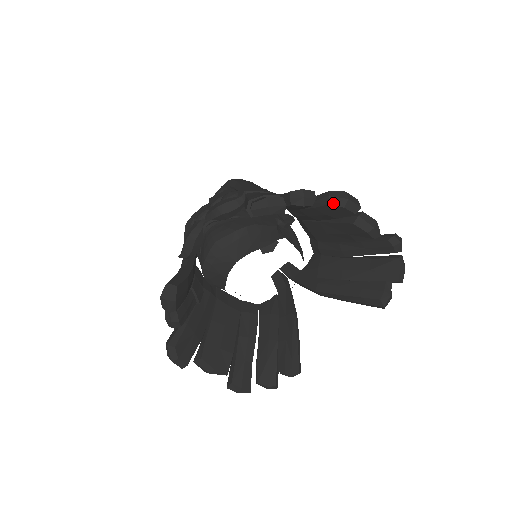
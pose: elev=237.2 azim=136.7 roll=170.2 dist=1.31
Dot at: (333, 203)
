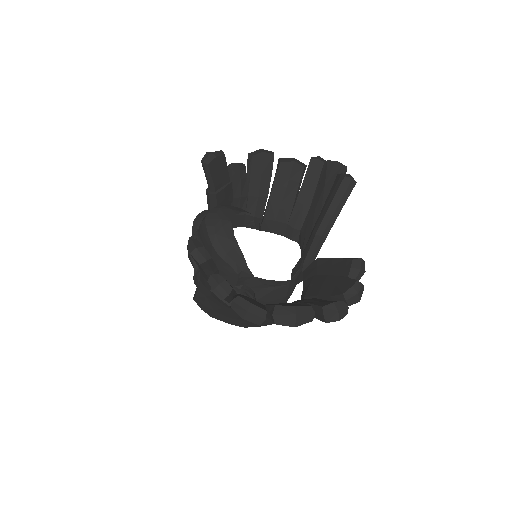
Dot at: (254, 154)
